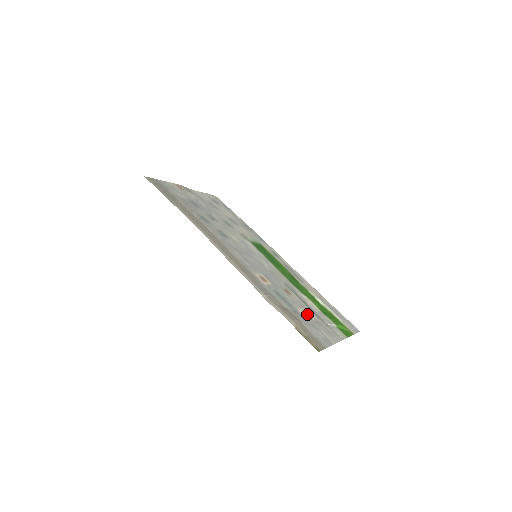
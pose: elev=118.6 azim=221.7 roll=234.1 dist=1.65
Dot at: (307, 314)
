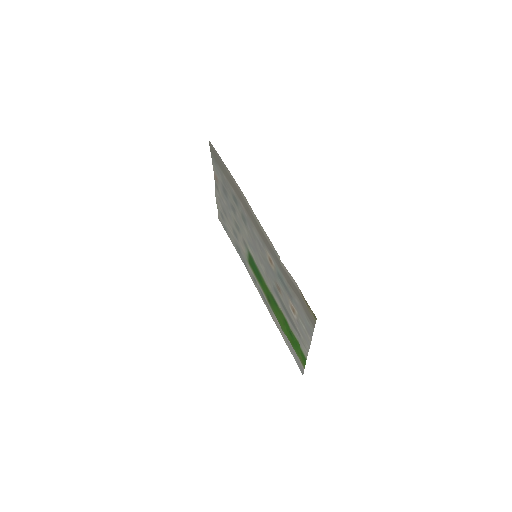
Dot at: (292, 310)
